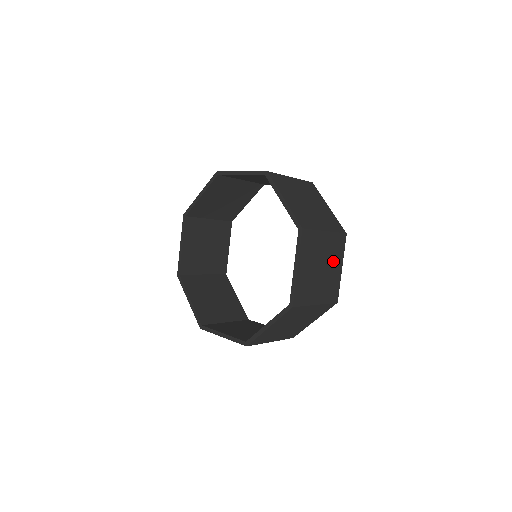
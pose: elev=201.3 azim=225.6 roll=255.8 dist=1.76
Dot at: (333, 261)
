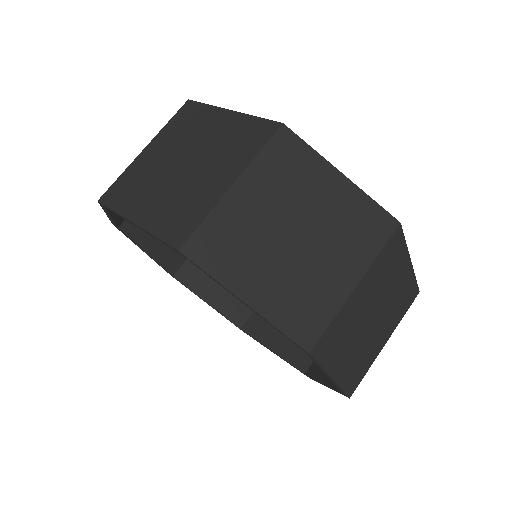
Dot at: (308, 193)
